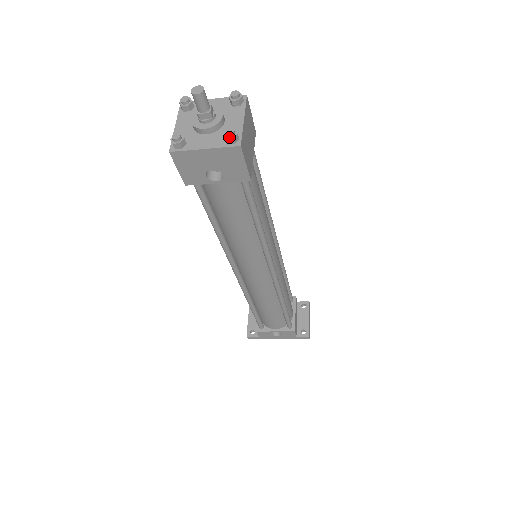
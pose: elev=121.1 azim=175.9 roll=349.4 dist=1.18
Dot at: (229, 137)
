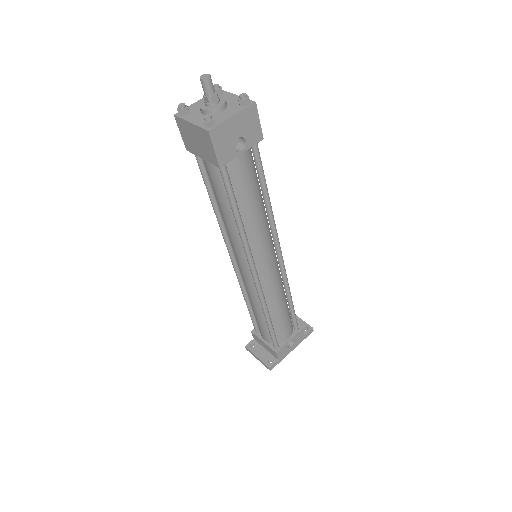
Dot at: (245, 99)
